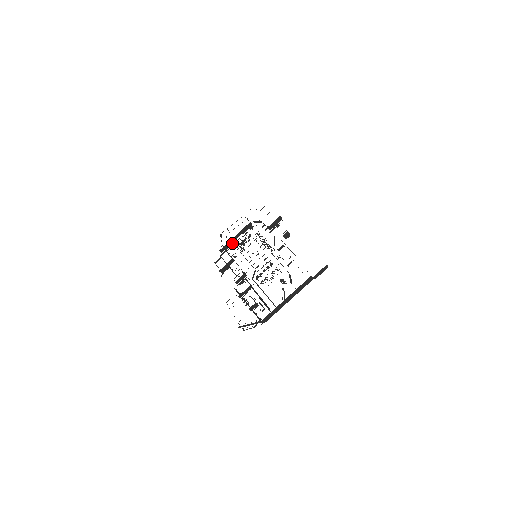
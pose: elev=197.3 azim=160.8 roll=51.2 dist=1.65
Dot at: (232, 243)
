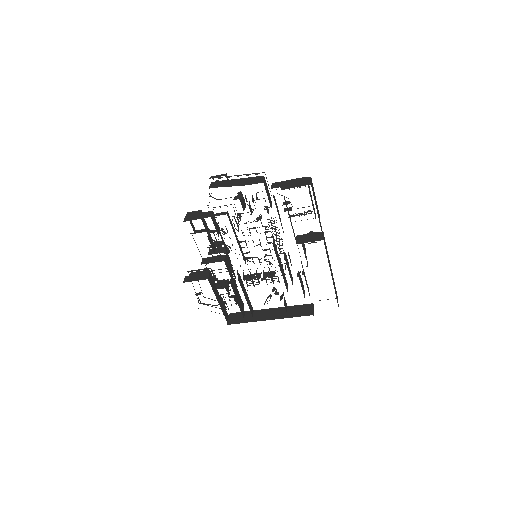
Dot at: occluded
